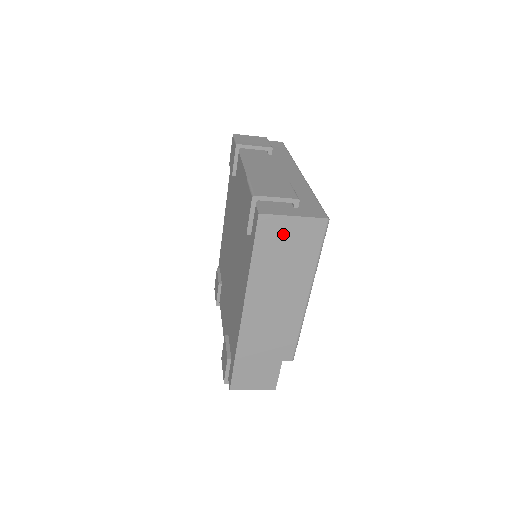
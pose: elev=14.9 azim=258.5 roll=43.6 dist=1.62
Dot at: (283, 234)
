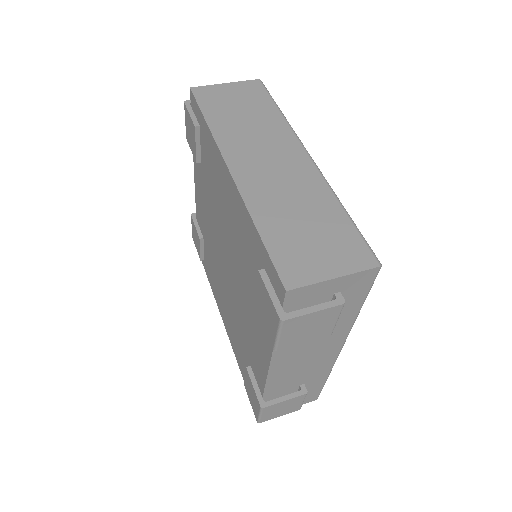
Dot at: occluded
